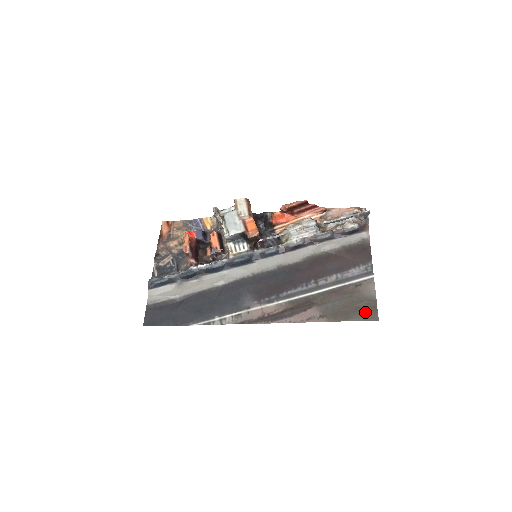
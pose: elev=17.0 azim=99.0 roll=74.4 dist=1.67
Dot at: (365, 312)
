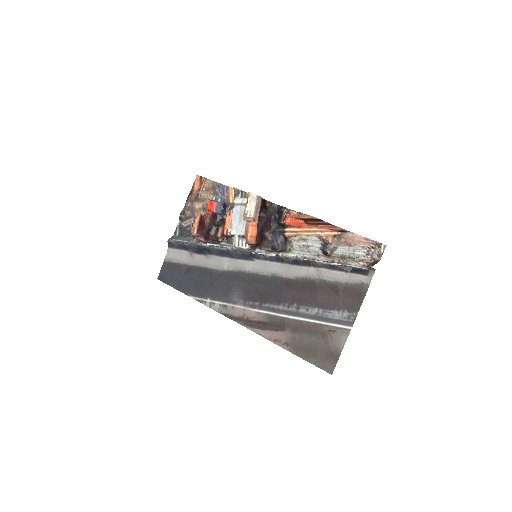
Dot at: (324, 360)
